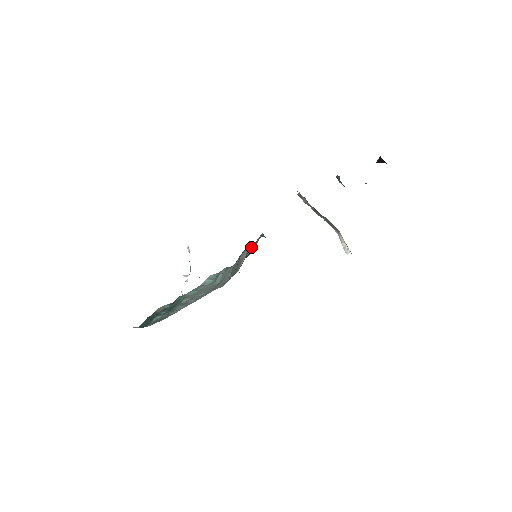
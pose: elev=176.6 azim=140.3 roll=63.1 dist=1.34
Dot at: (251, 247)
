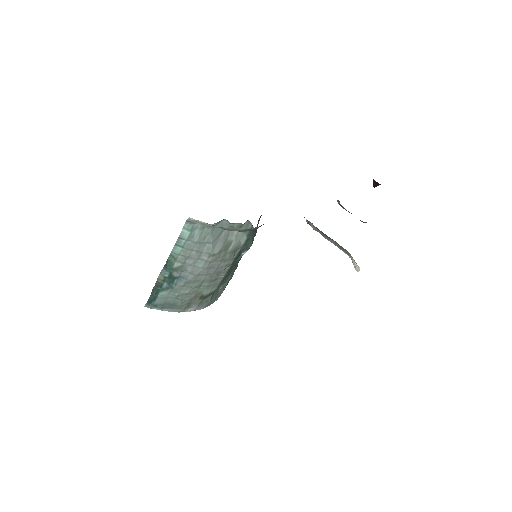
Dot at: (240, 232)
